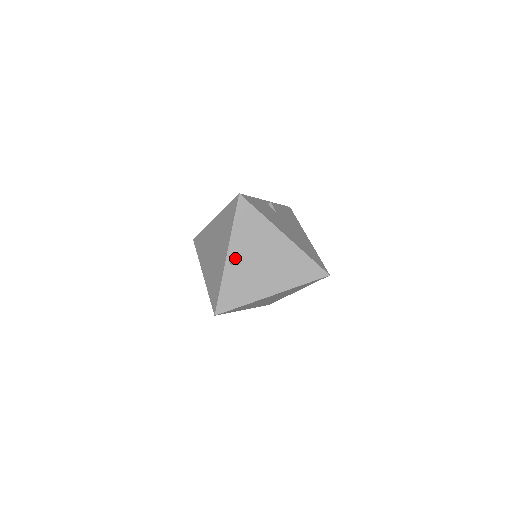
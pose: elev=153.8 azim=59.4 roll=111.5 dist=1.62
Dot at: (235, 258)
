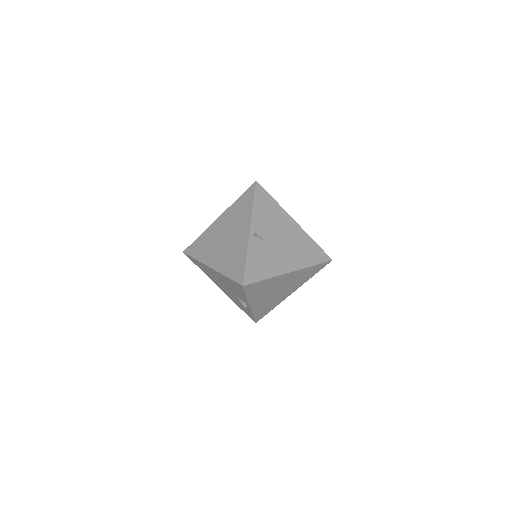
Dot at: (257, 234)
